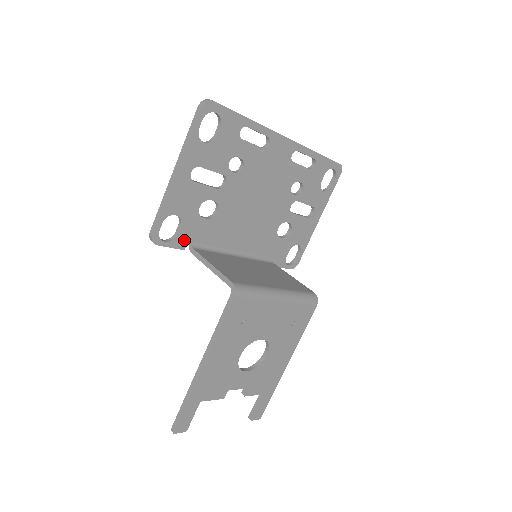
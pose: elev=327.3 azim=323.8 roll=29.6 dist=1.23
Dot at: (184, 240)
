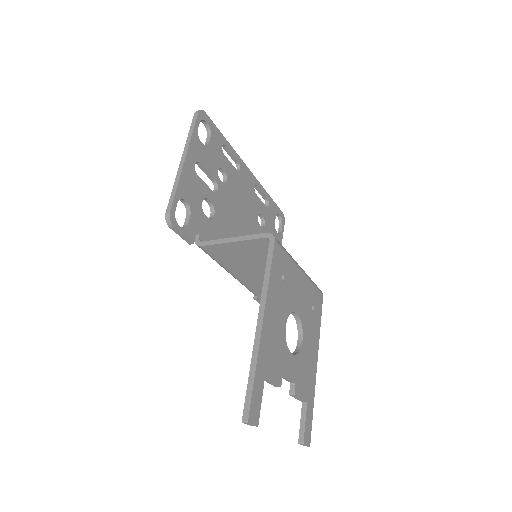
Dot at: (193, 232)
